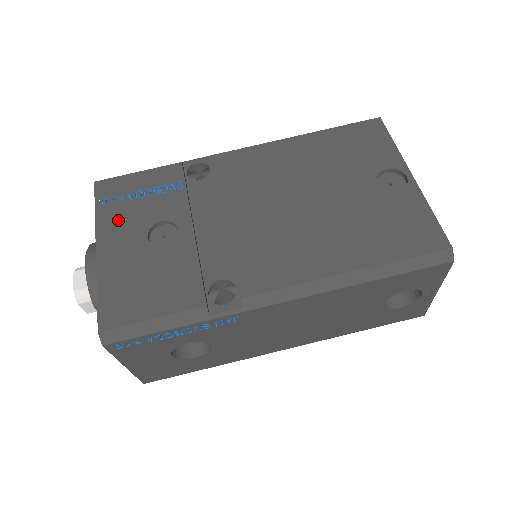
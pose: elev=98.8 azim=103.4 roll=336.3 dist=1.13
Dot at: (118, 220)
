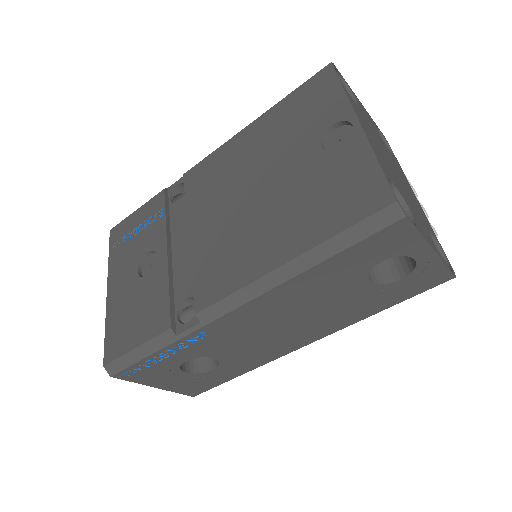
Dot at: (121, 260)
